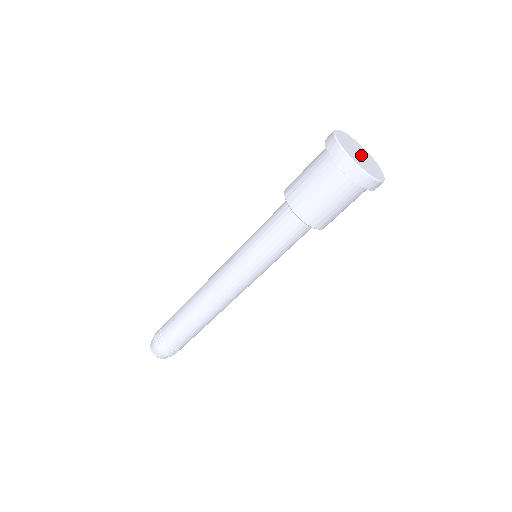
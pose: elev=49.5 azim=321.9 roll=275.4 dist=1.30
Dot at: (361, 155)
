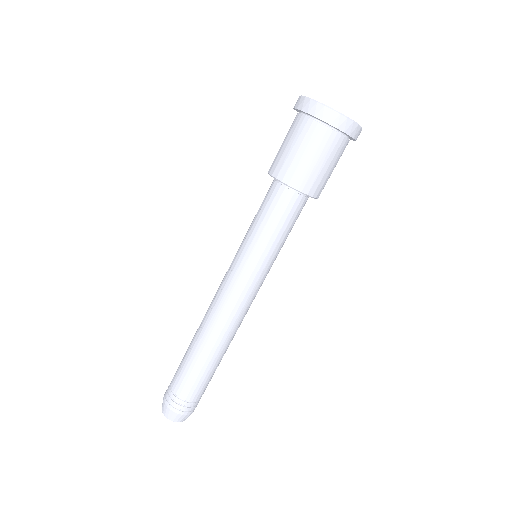
Dot at: occluded
